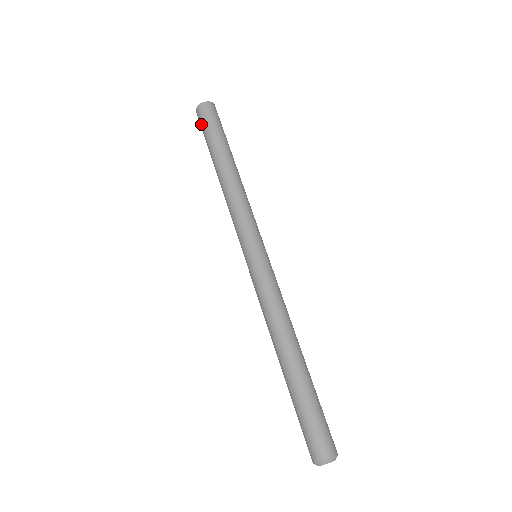
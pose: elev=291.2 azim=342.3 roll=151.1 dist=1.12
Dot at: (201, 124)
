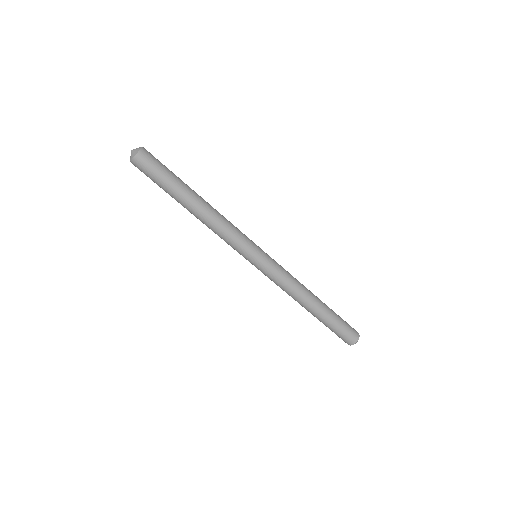
Dot at: occluded
